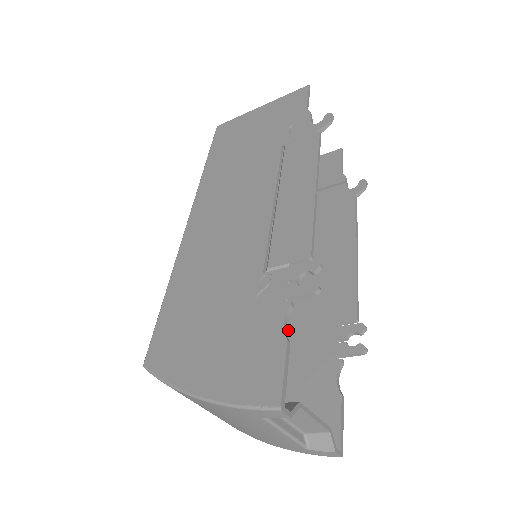
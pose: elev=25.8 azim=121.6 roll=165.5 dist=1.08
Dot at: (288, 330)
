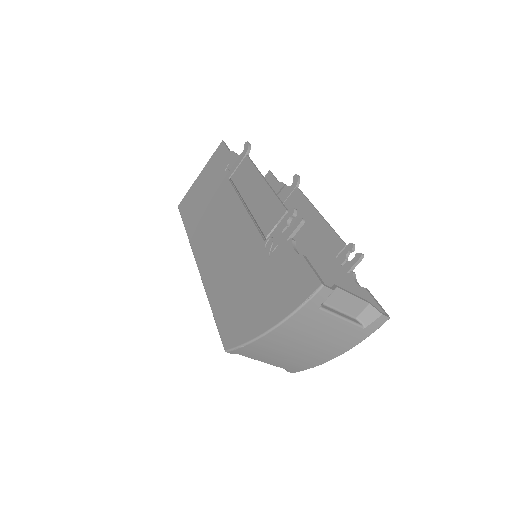
Dot at: occluded
